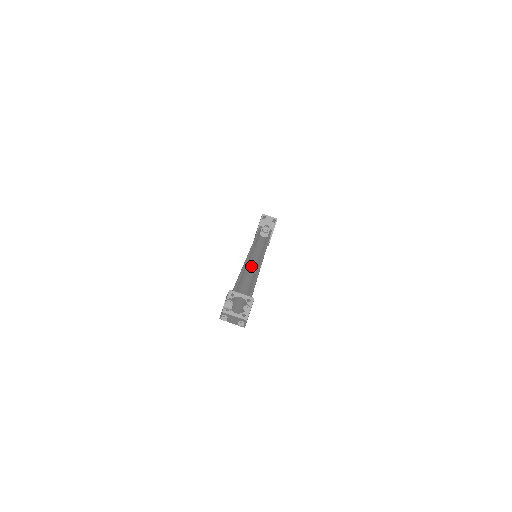
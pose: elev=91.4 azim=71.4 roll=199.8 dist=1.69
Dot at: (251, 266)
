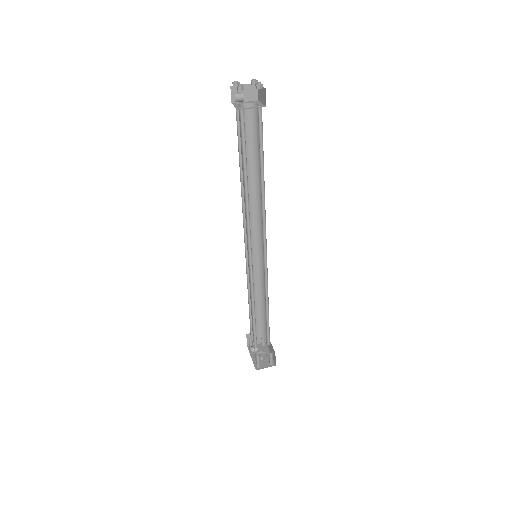
Dot at: occluded
